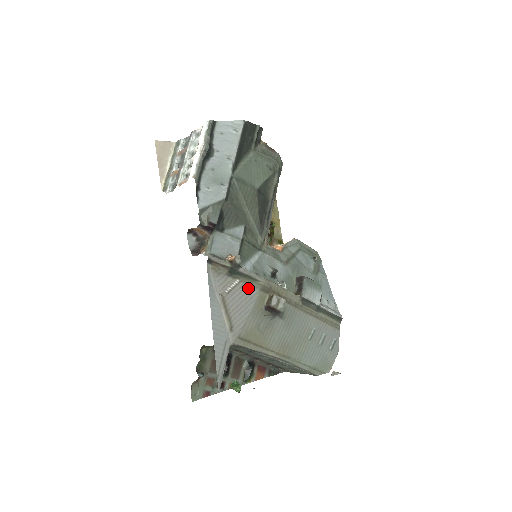
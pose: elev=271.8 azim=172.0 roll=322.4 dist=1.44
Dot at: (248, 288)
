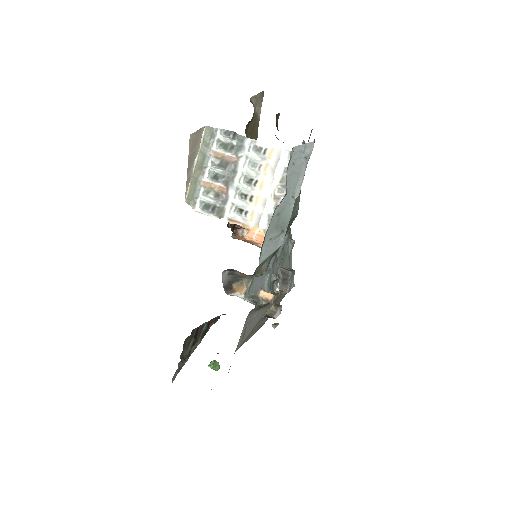
Dot at: (263, 310)
